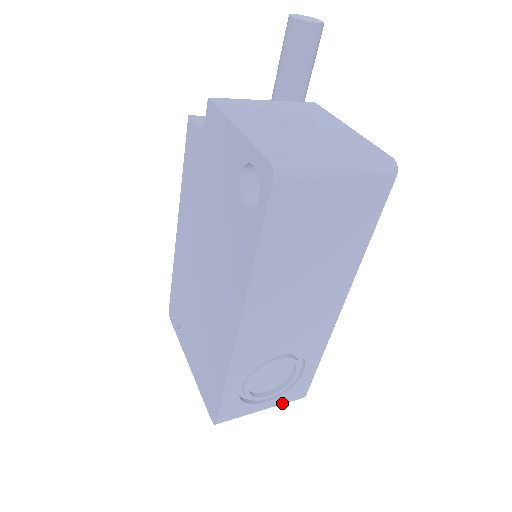
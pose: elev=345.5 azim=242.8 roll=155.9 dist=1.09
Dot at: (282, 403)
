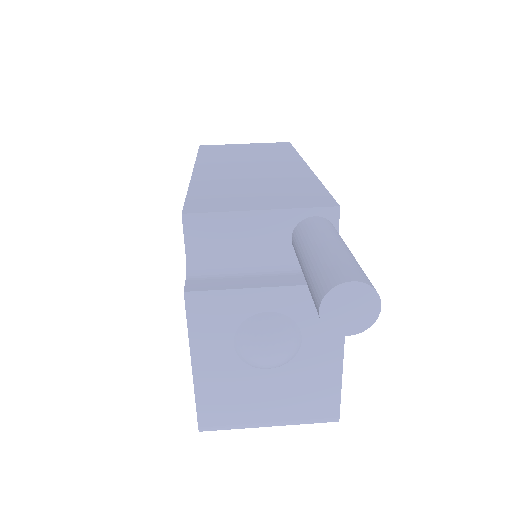
Dot at: occluded
